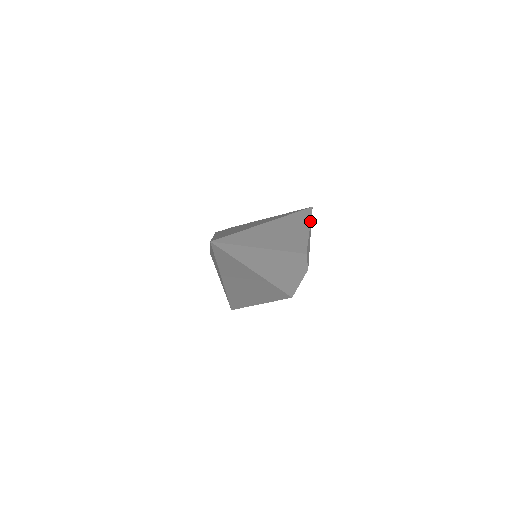
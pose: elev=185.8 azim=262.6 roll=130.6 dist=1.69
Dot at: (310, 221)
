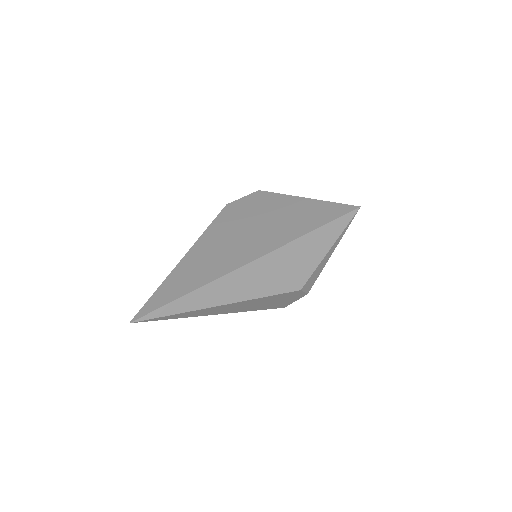
Dot at: (339, 235)
